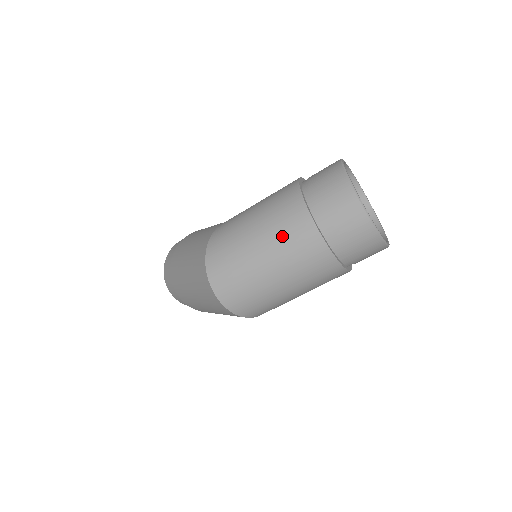
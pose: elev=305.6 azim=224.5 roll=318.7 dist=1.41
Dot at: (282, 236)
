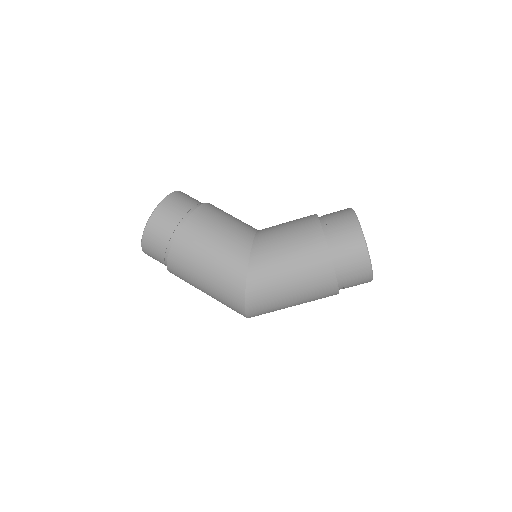
Dot at: (313, 297)
